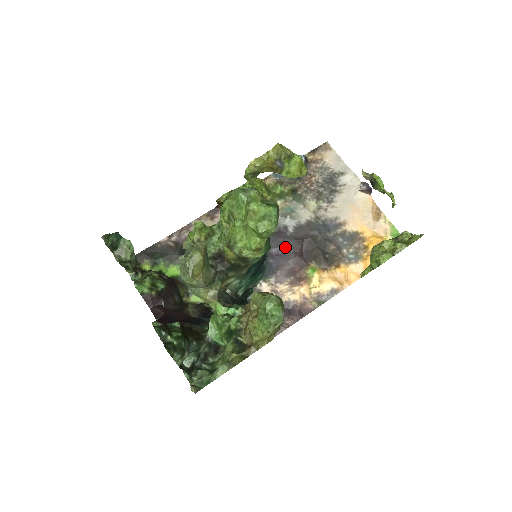
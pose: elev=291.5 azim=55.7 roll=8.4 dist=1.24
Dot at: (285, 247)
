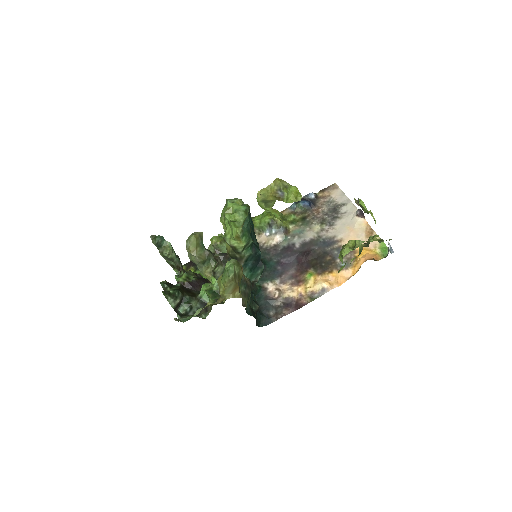
Dot at: (291, 258)
